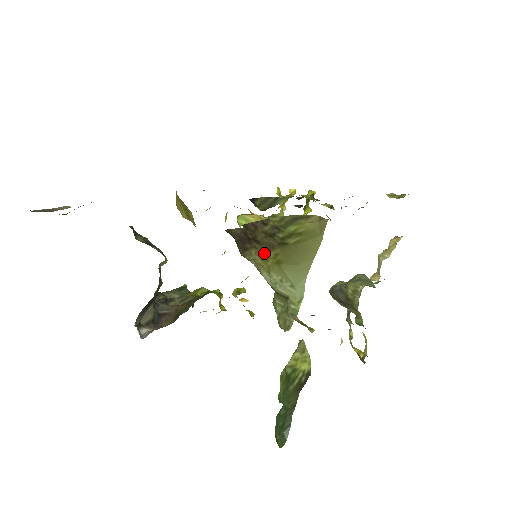
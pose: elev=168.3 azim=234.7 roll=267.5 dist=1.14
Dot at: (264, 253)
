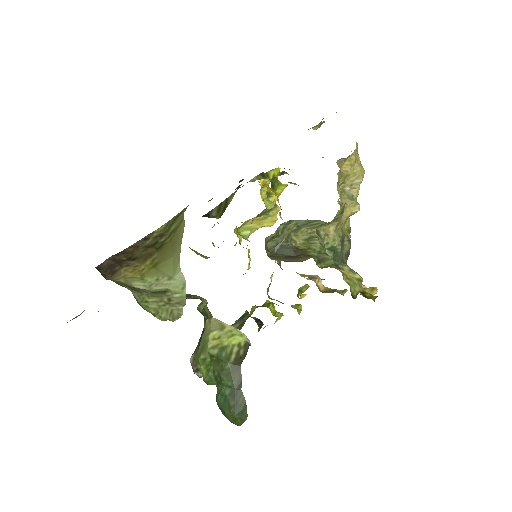
Dot at: (140, 265)
